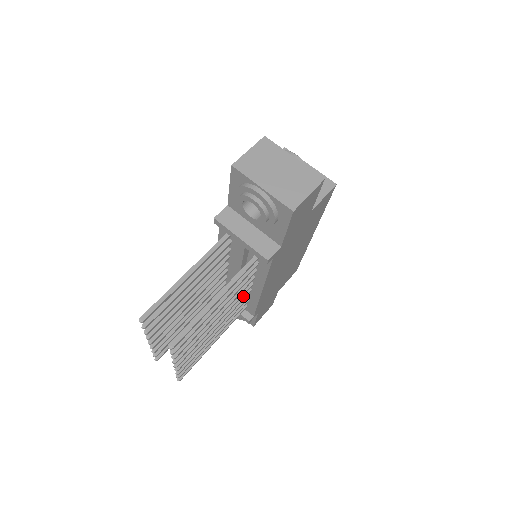
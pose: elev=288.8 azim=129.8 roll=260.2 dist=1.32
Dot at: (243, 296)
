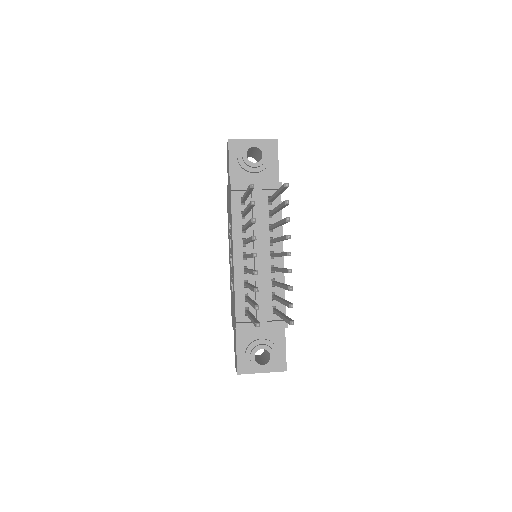
Dot at: occluded
